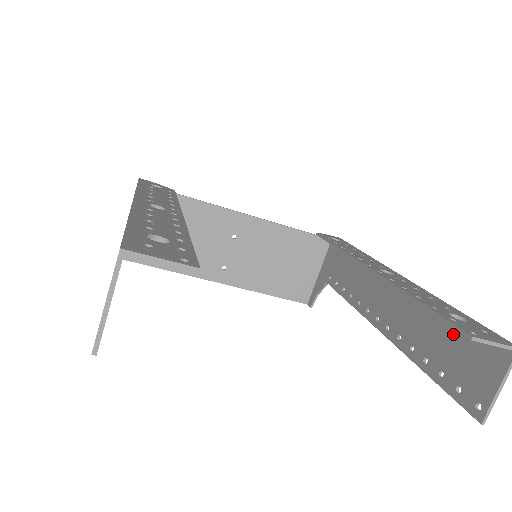
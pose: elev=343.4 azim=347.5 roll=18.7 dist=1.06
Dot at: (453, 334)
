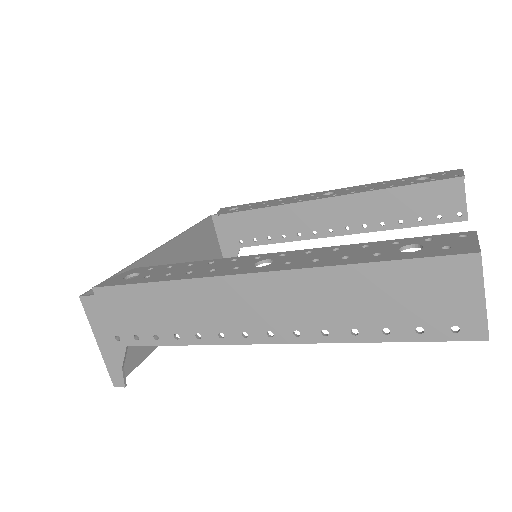
Dot at: (411, 193)
